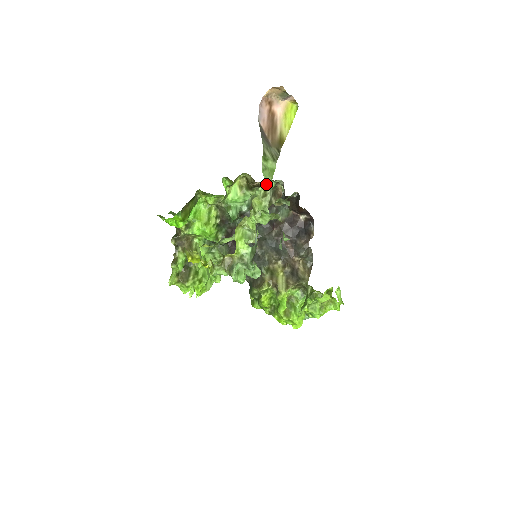
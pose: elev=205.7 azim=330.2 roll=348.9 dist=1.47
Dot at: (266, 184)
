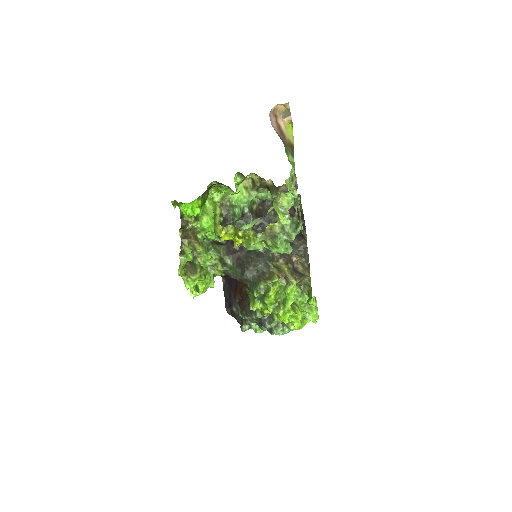
Dot at: (293, 170)
